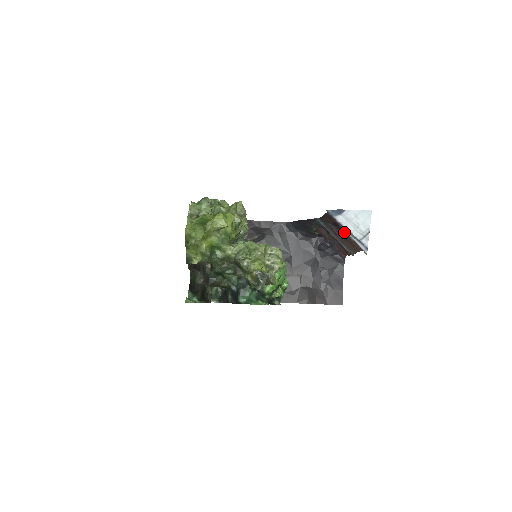
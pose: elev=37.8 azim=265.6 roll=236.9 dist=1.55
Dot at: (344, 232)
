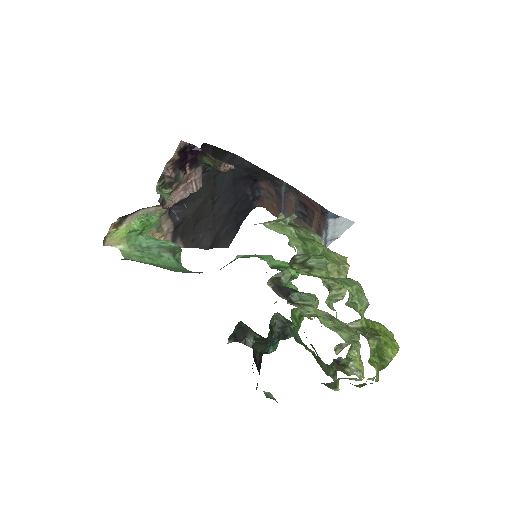
Dot at: (308, 218)
